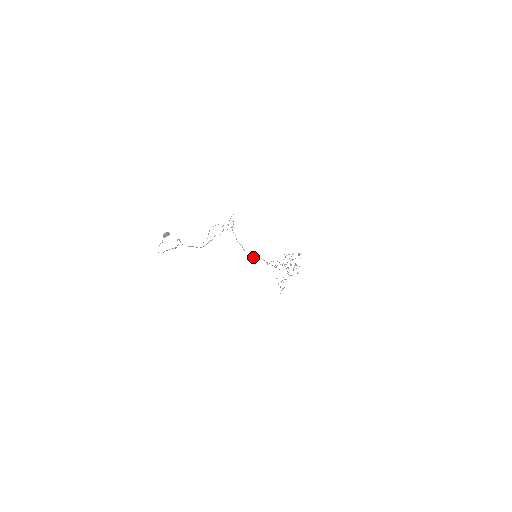
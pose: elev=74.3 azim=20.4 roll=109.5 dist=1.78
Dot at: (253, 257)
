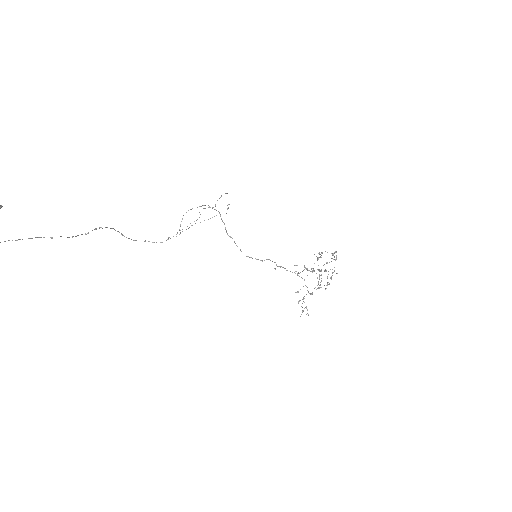
Dot at: occluded
